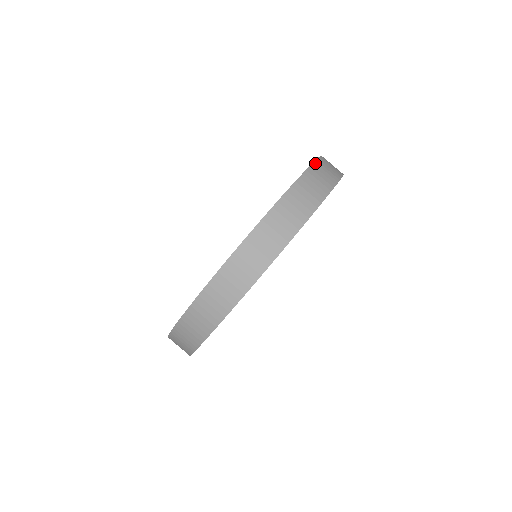
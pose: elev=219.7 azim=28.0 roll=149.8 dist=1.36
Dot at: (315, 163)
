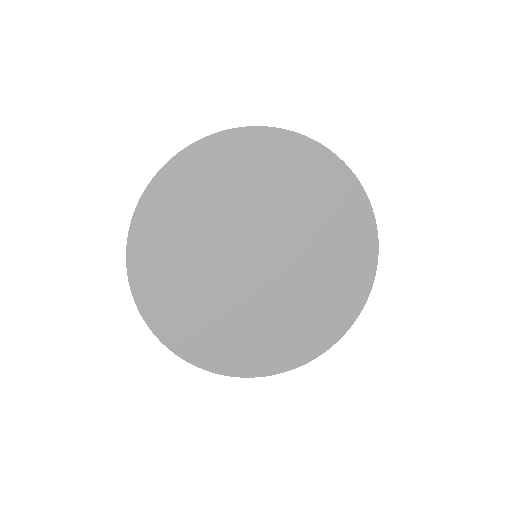
Dot at: occluded
